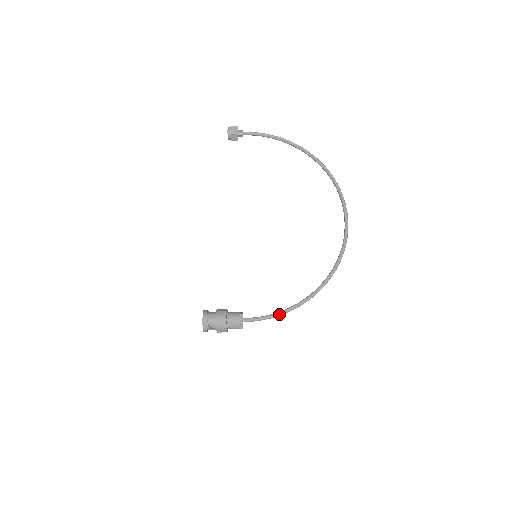
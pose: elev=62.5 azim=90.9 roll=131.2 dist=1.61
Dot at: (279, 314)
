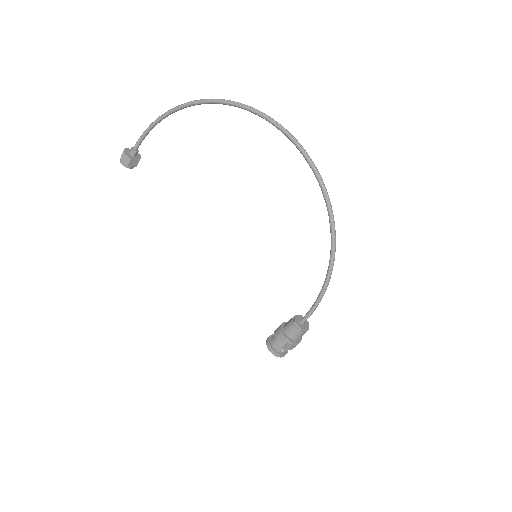
Dot at: (323, 293)
